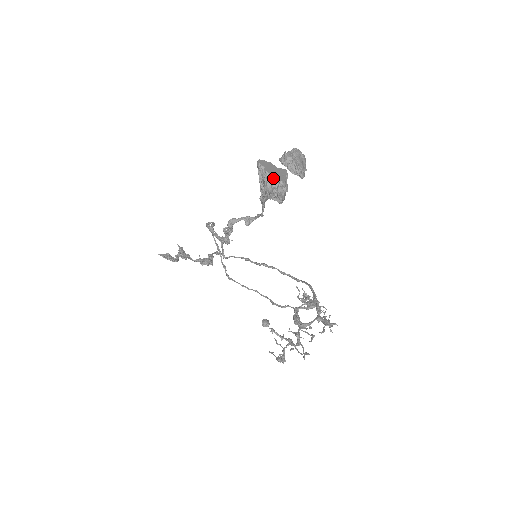
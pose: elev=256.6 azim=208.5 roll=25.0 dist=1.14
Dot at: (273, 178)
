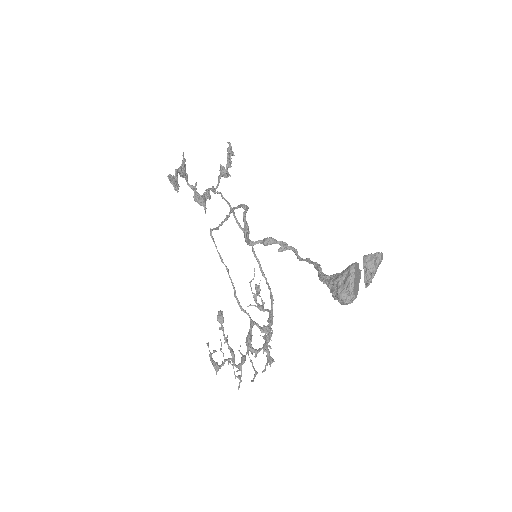
Dot at: (353, 293)
